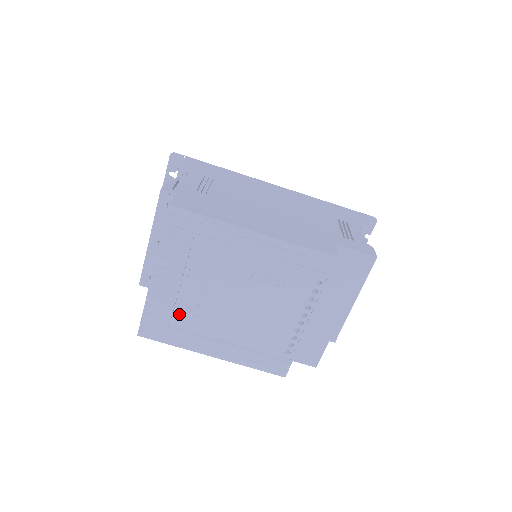
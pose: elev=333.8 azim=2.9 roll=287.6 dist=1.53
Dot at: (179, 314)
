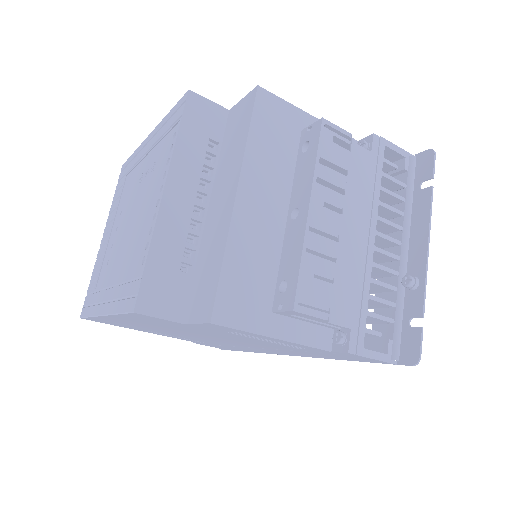
Dot at: (102, 270)
